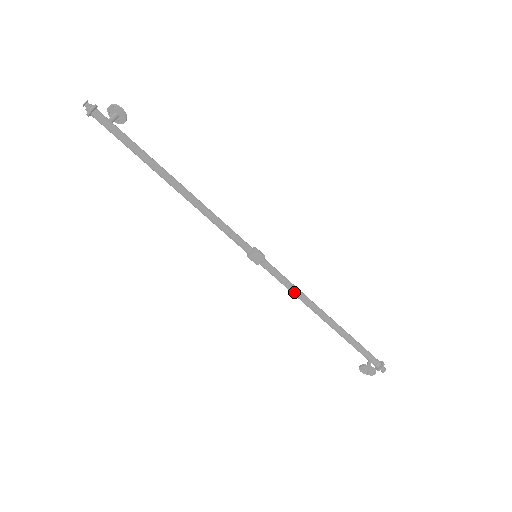
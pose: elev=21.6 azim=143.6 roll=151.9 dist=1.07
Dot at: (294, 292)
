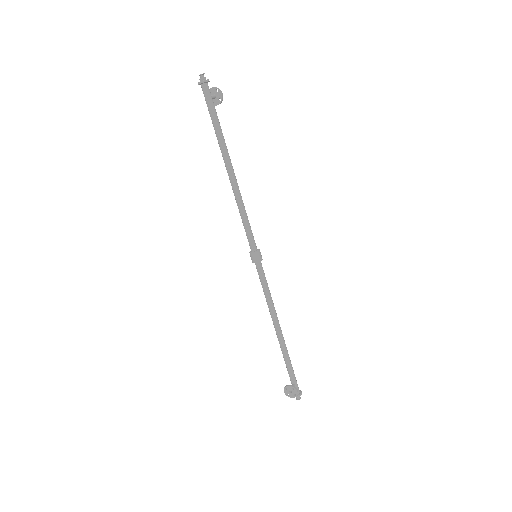
Dot at: (269, 299)
